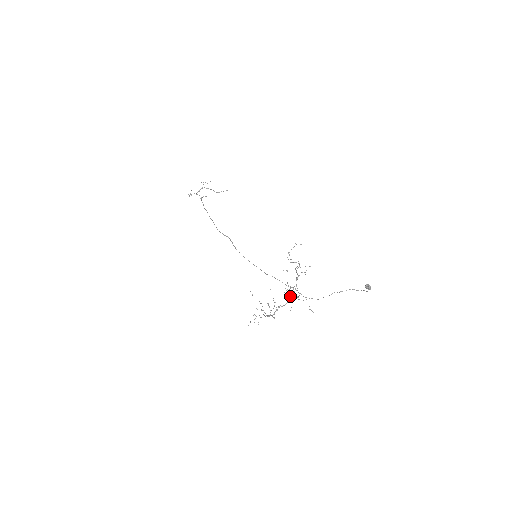
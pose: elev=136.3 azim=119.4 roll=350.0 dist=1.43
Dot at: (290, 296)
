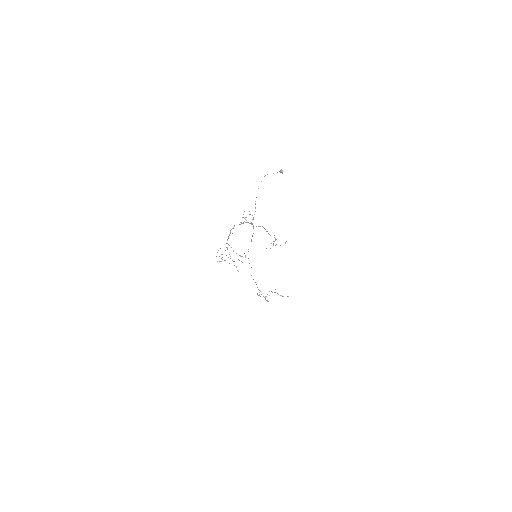
Dot at: occluded
